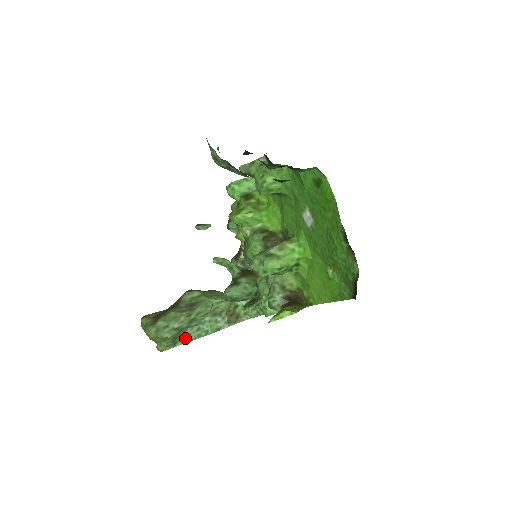
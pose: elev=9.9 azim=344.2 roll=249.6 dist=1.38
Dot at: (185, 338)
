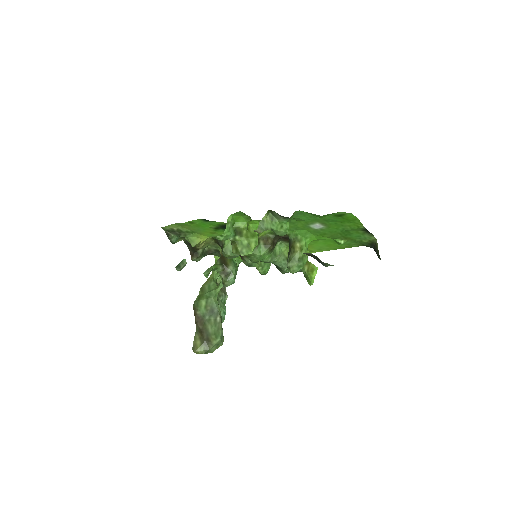
Dot at: occluded
